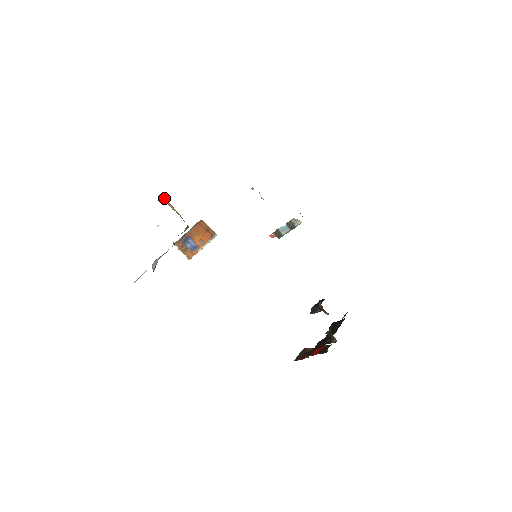
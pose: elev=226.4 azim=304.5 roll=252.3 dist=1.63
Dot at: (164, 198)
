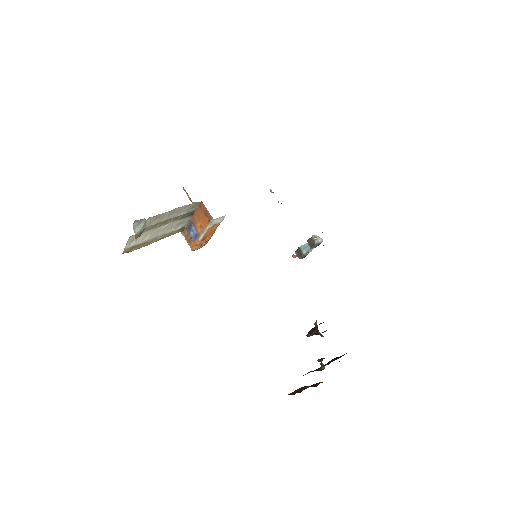
Dot at: occluded
